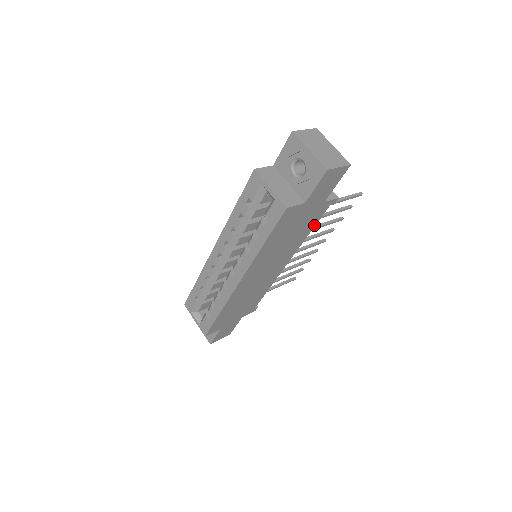
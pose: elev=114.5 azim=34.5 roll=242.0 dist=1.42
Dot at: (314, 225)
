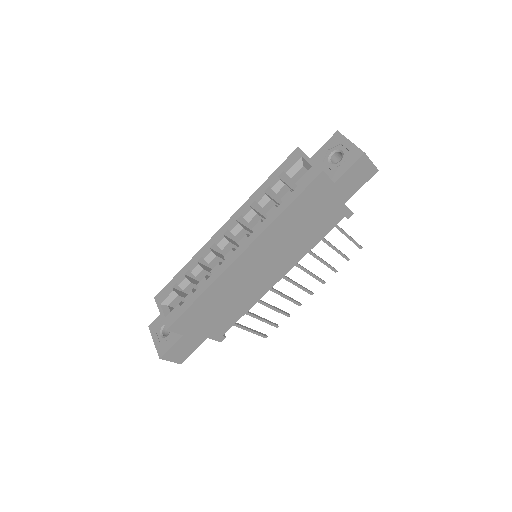
Dot at: (324, 235)
